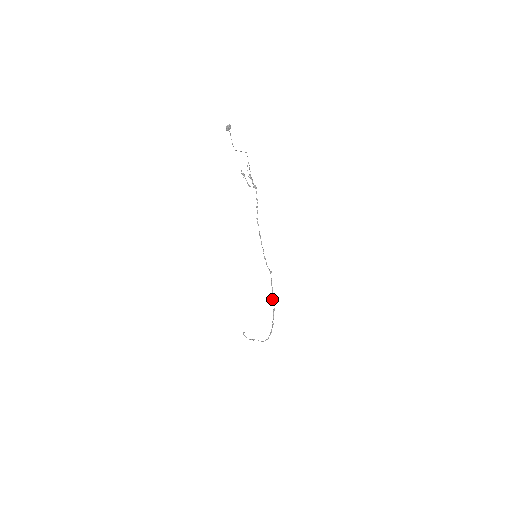
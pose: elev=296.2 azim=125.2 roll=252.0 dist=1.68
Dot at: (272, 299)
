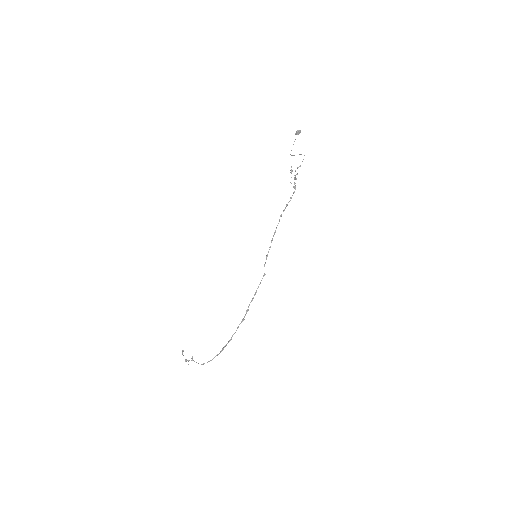
Dot at: (249, 305)
